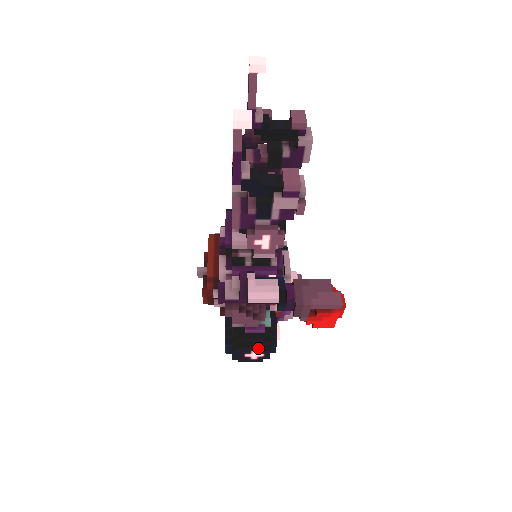
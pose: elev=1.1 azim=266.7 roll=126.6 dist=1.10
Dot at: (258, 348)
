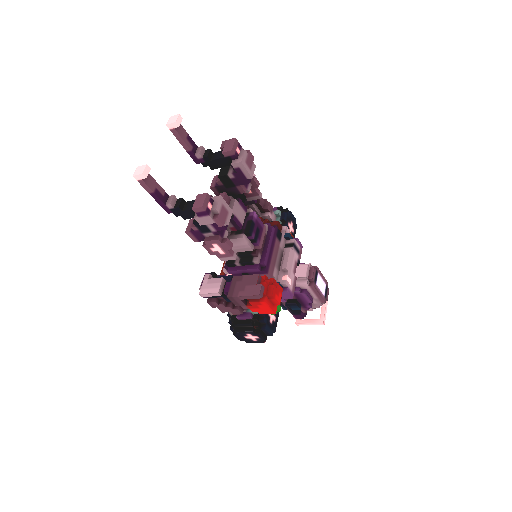
Dot at: (248, 331)
